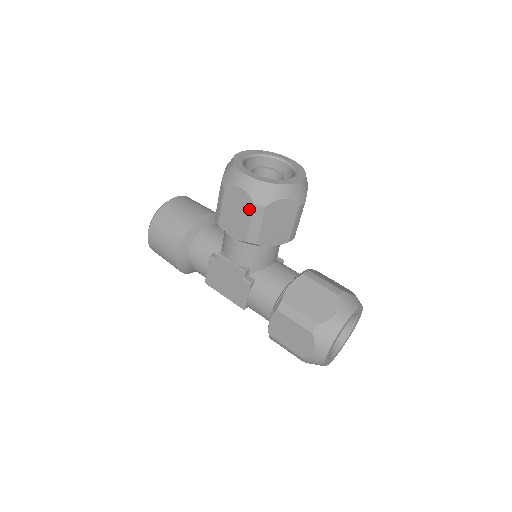
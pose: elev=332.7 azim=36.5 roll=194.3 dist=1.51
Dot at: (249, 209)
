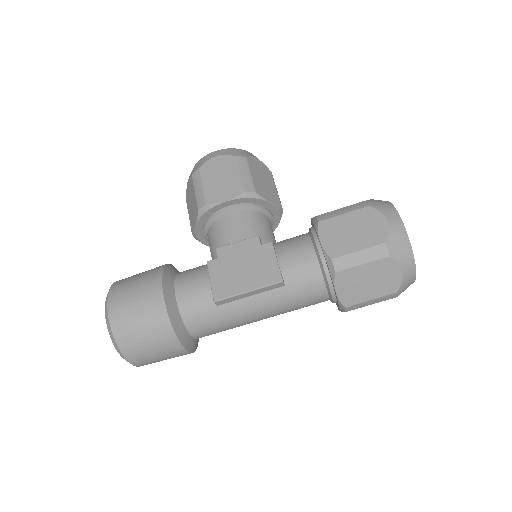
Dot at: (232, 164)
